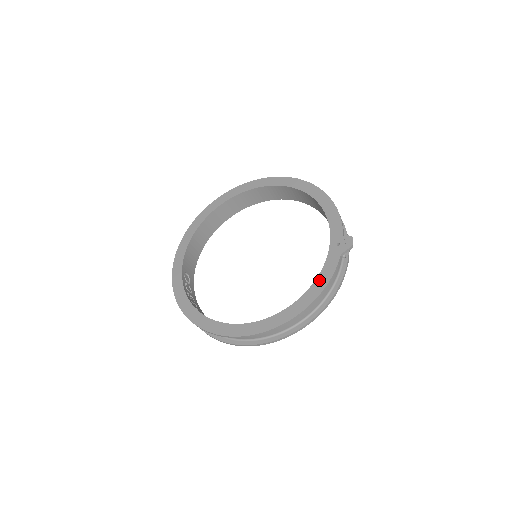
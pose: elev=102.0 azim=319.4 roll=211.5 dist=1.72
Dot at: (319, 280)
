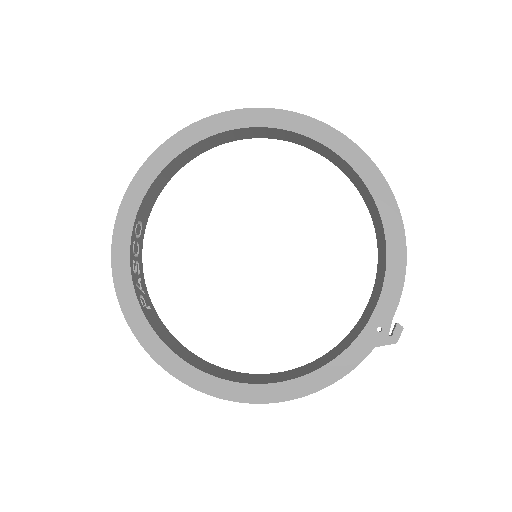
Dot at: (330, 369)
